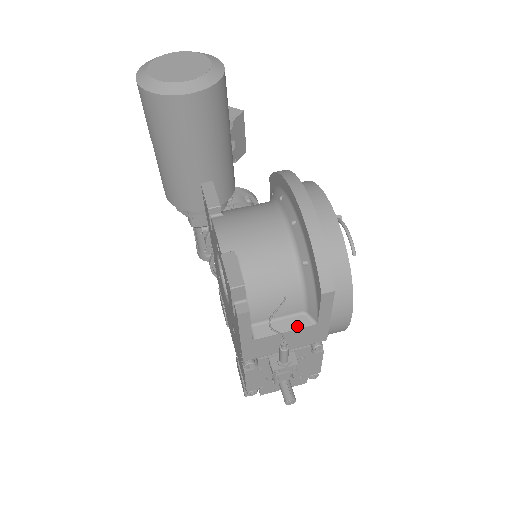
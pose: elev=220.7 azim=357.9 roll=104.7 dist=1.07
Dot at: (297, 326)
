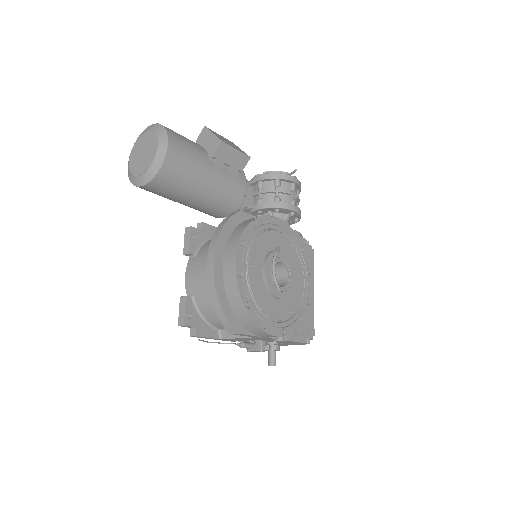
Dot at: (243, 336)
